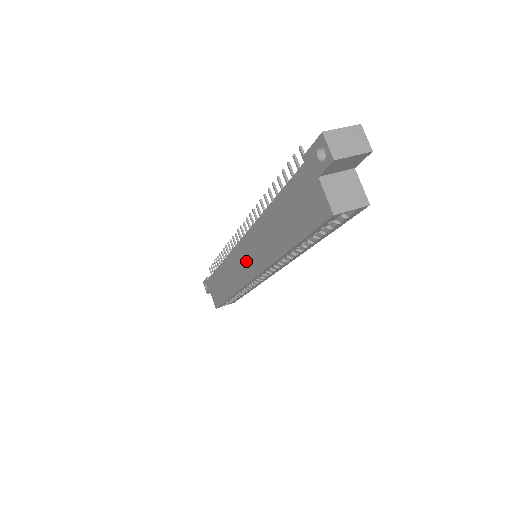
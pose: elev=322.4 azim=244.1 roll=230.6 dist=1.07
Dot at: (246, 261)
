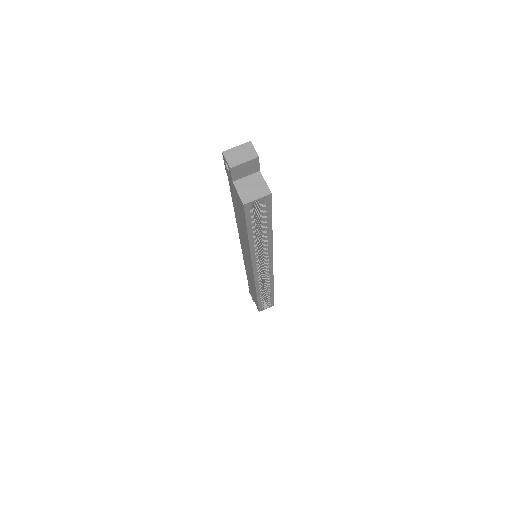
Dot at: (247, 261)
